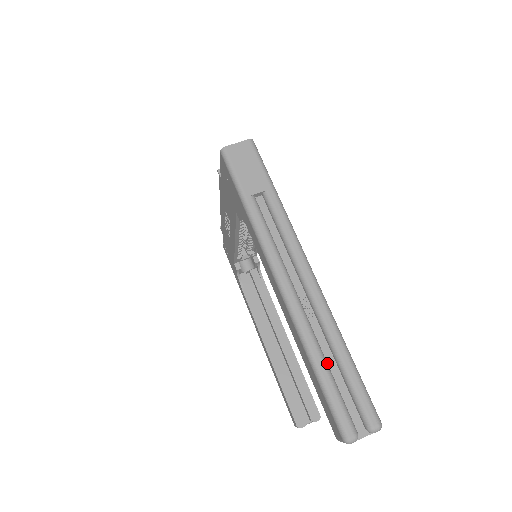
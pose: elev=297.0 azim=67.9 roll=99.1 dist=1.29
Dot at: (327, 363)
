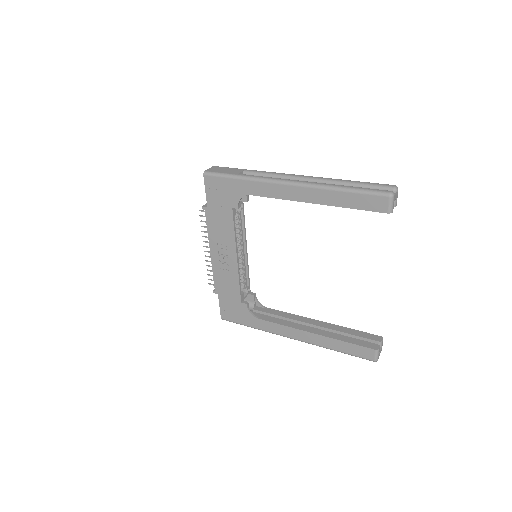
Dot at: occluded
